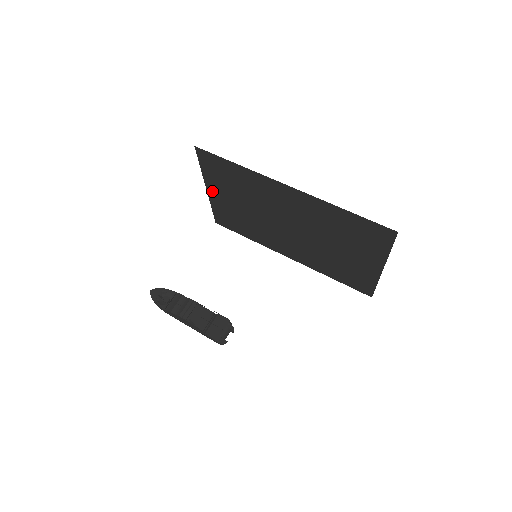
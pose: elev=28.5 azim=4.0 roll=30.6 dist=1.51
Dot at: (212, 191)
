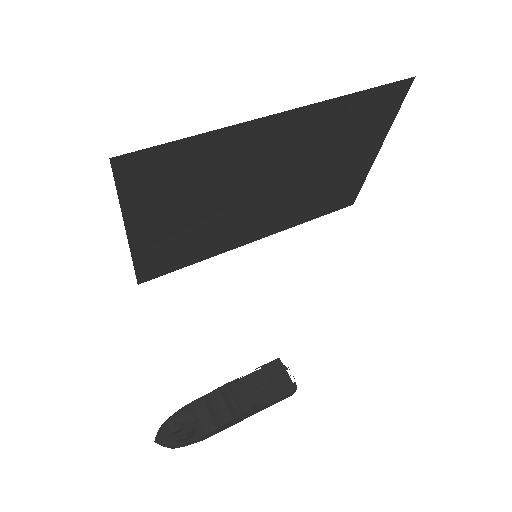
Dot at: (138, 229)
